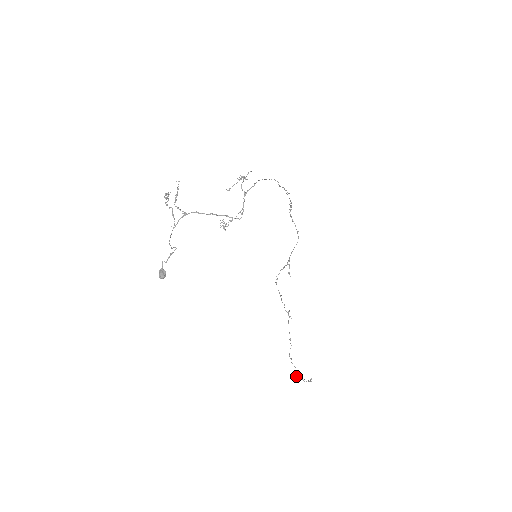
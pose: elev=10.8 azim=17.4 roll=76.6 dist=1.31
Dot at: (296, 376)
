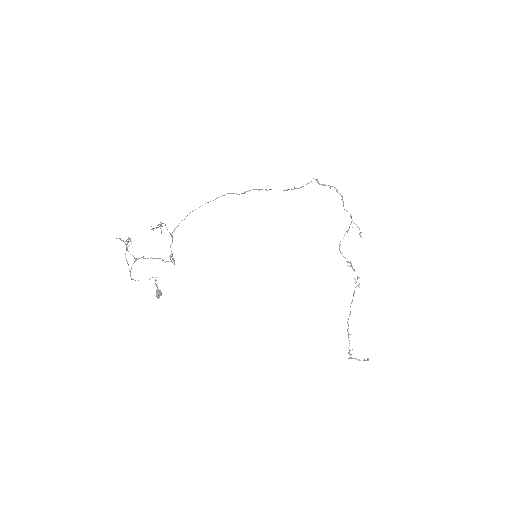
Dot at: (349, 354)
